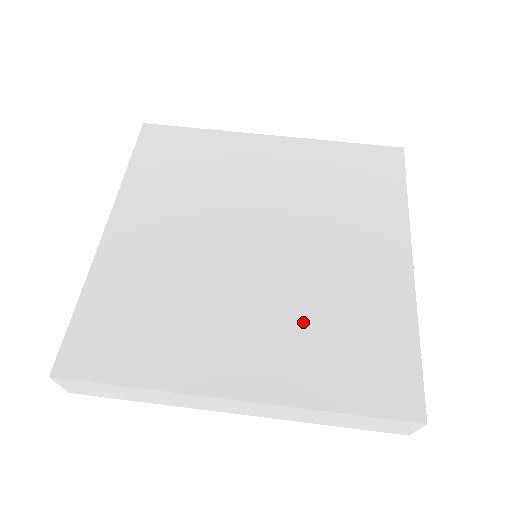
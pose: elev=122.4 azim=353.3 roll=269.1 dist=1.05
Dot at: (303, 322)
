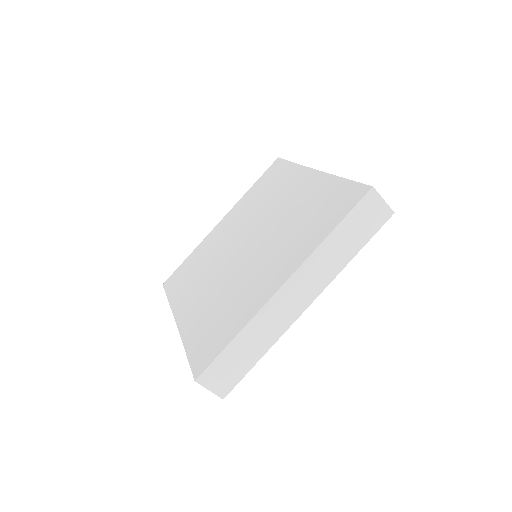
Dot at: (289, 235)
